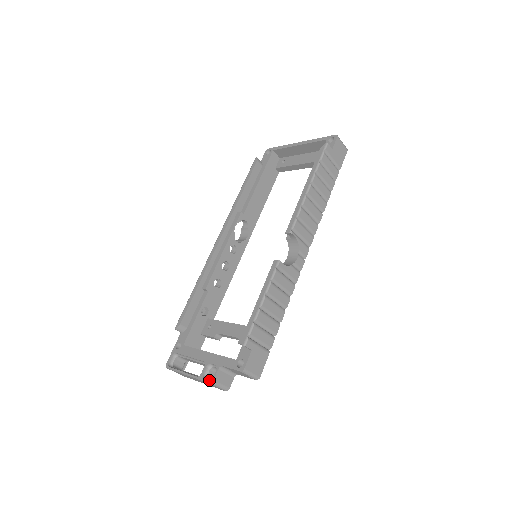
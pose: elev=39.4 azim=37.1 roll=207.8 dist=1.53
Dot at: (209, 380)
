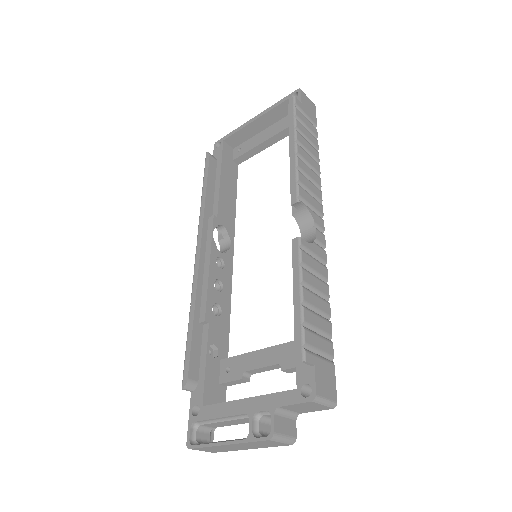
Dot at: (266, 436)
